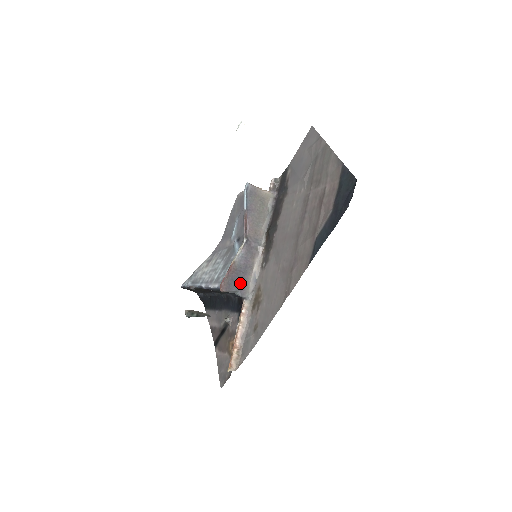
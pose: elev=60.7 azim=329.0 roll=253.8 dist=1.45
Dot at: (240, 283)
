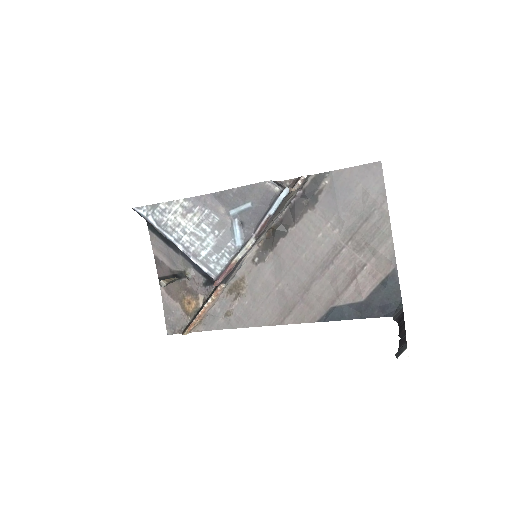
Dot at: occluded
